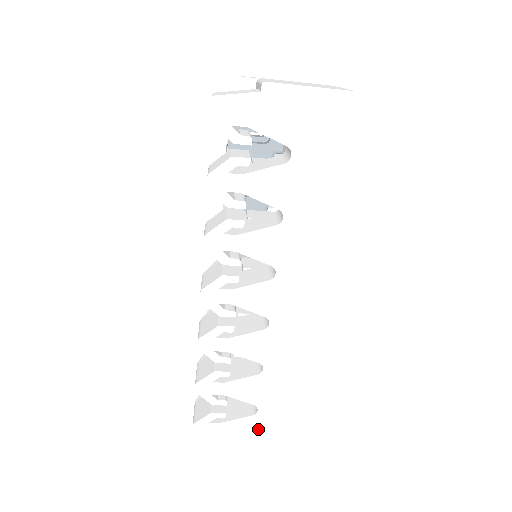
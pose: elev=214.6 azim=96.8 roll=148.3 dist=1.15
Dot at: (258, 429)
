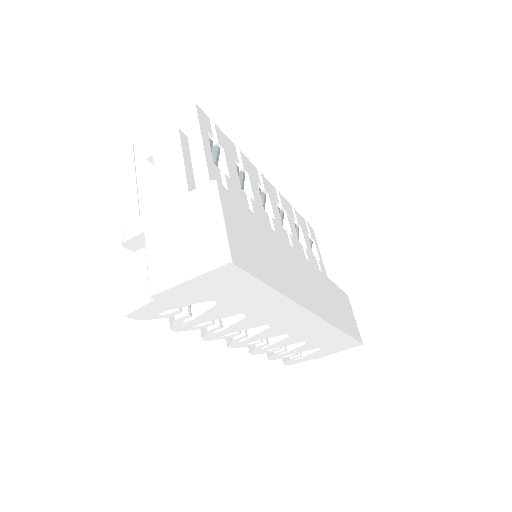
Dot at: (329, 350)
